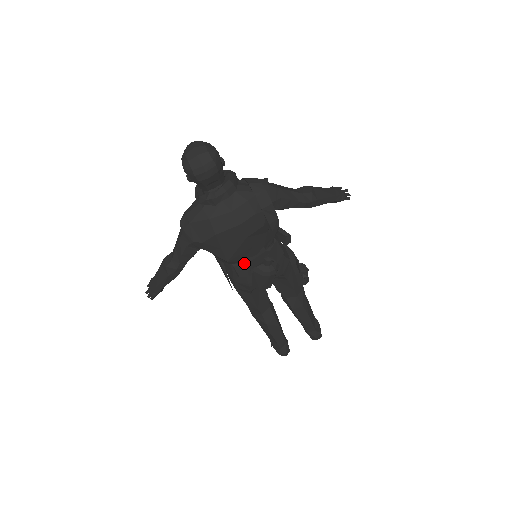
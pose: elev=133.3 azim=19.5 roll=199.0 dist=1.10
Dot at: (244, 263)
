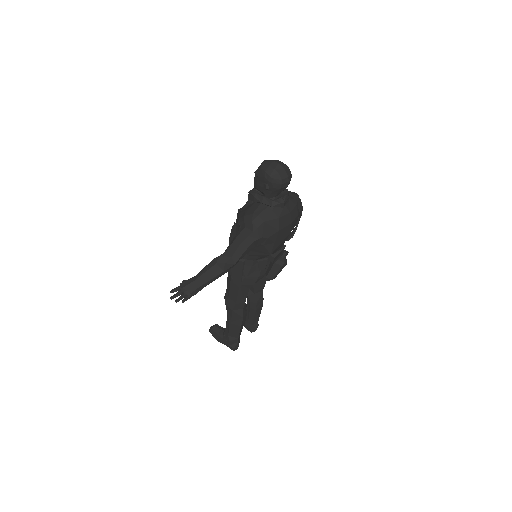
Dot at: (274, 256)
